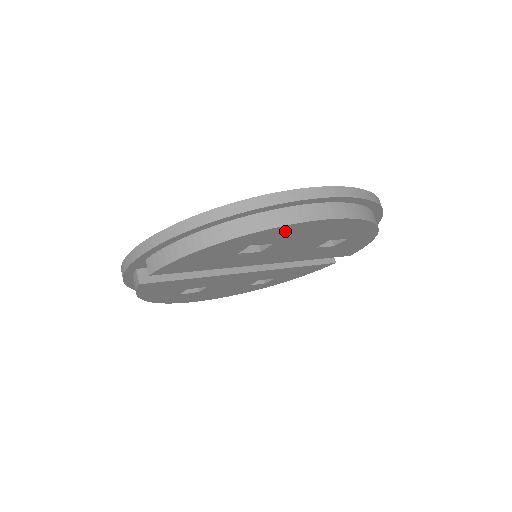
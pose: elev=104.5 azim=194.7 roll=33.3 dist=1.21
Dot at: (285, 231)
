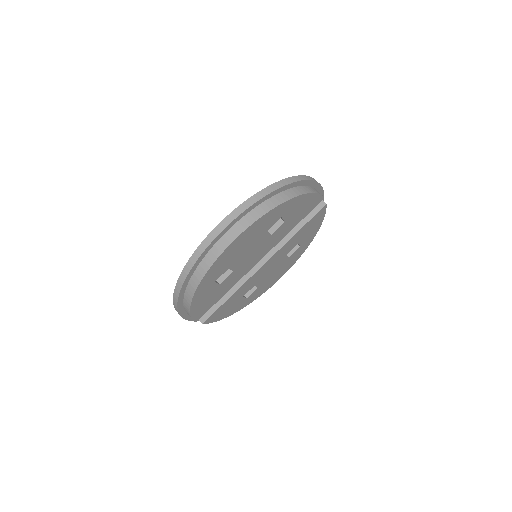
Dot at: (216, 268)
